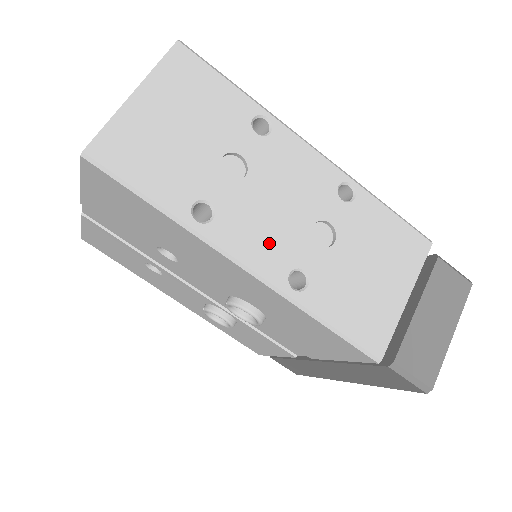
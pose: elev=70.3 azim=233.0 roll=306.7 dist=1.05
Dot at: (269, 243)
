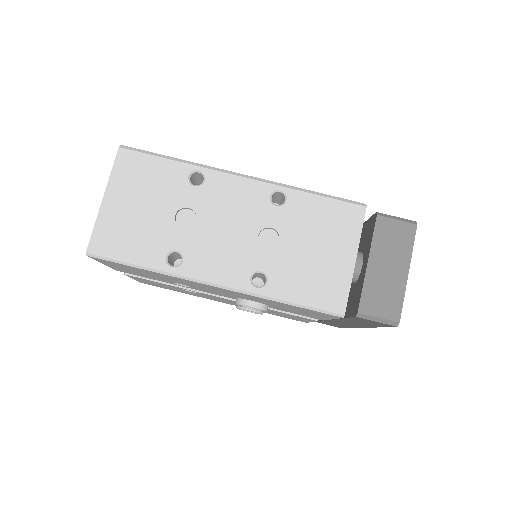
Dot at: (228, 262)
